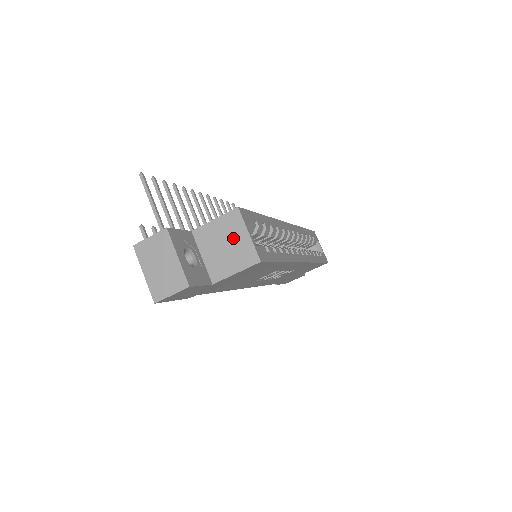
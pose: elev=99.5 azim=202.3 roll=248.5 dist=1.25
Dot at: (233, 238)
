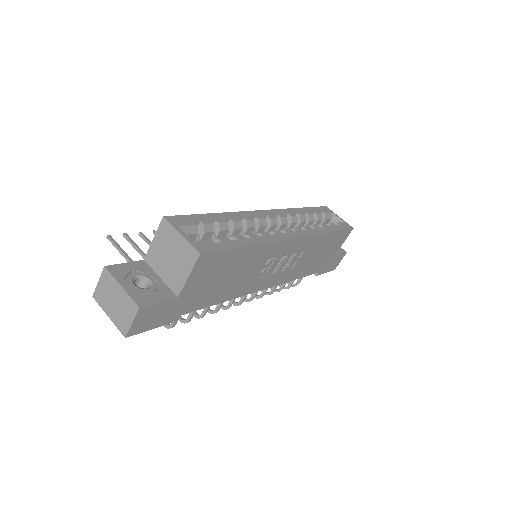
Dot at: (172, 246)
